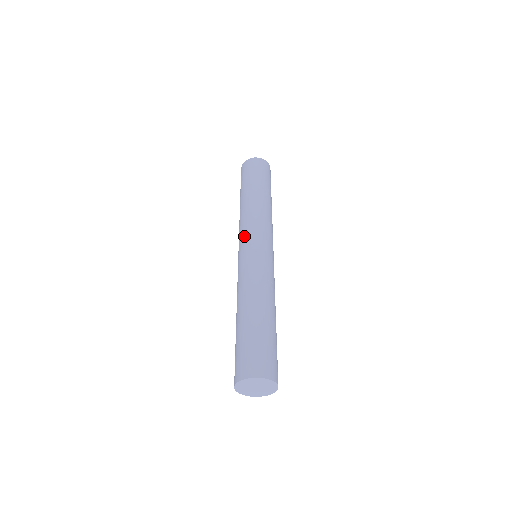
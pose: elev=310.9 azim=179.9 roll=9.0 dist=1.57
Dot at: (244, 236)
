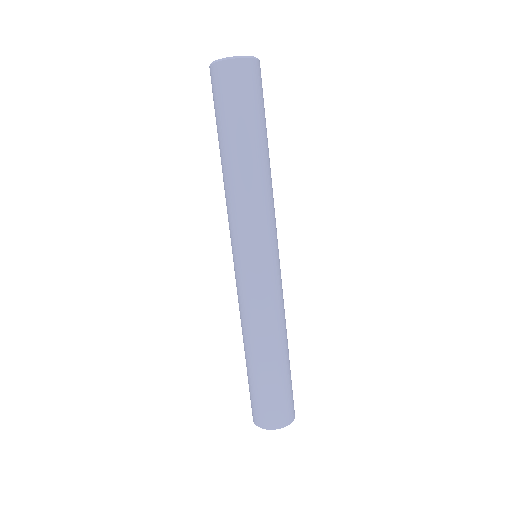
Dot at: (234, 242)
